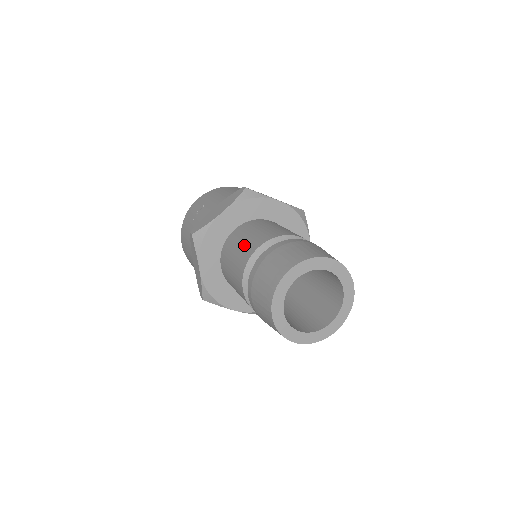
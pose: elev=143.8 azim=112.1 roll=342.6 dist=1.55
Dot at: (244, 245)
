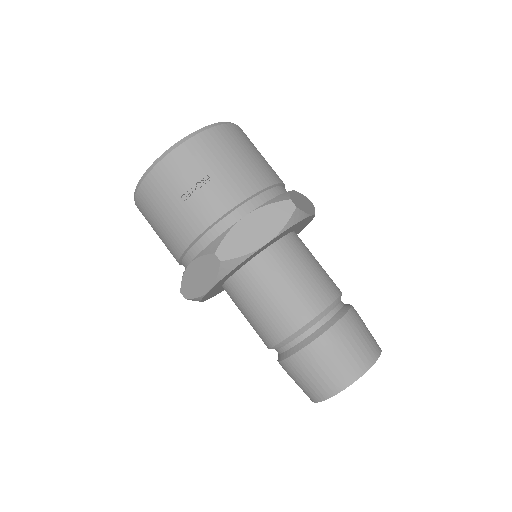
Dot at: (289, 298)
